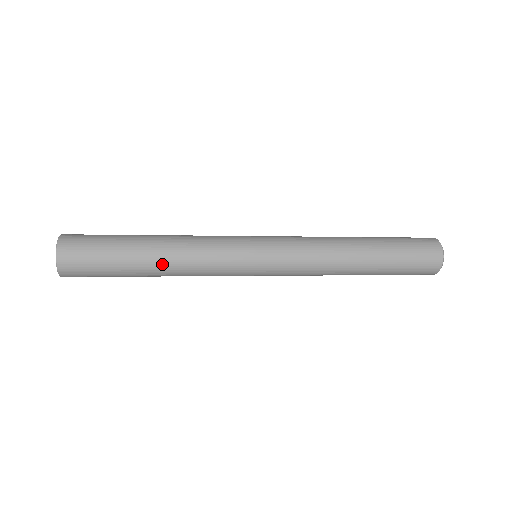
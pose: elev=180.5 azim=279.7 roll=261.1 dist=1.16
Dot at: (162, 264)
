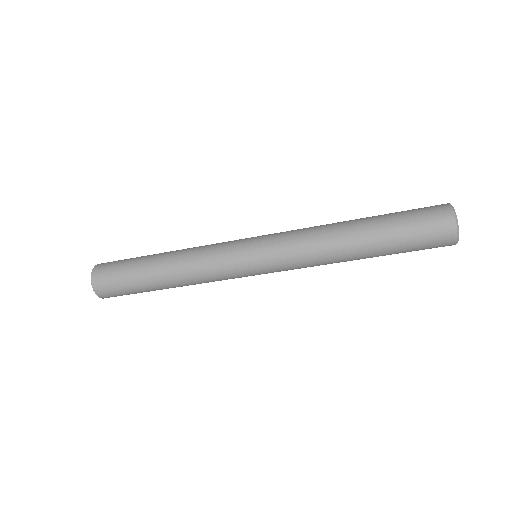
Dot at: (168, 256)
